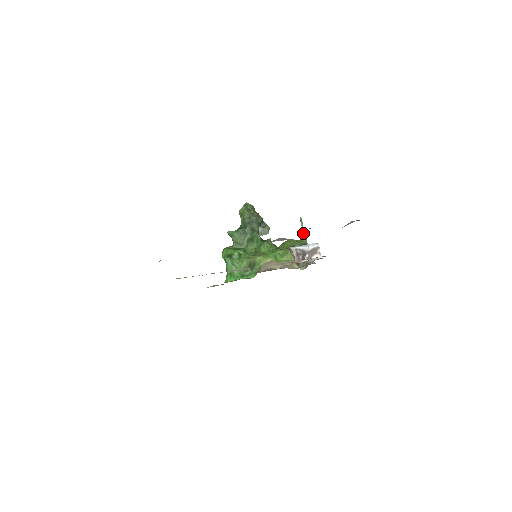
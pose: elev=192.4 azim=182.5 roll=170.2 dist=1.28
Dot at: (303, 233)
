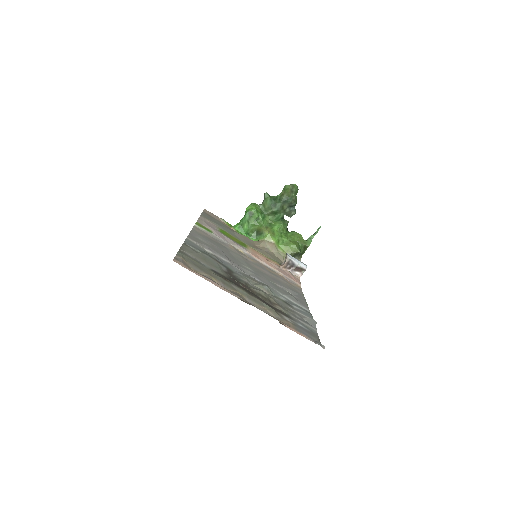
Dot at: (312, 238)
